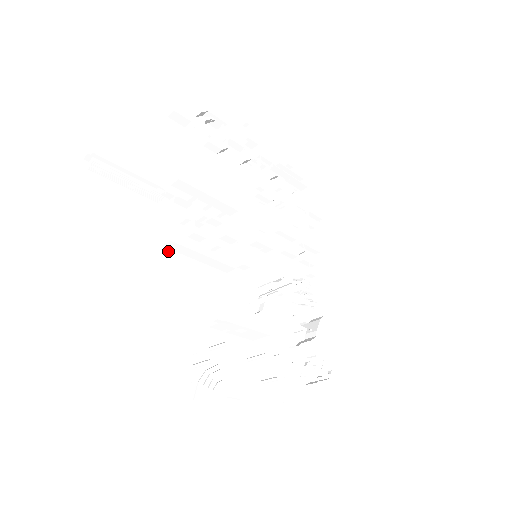
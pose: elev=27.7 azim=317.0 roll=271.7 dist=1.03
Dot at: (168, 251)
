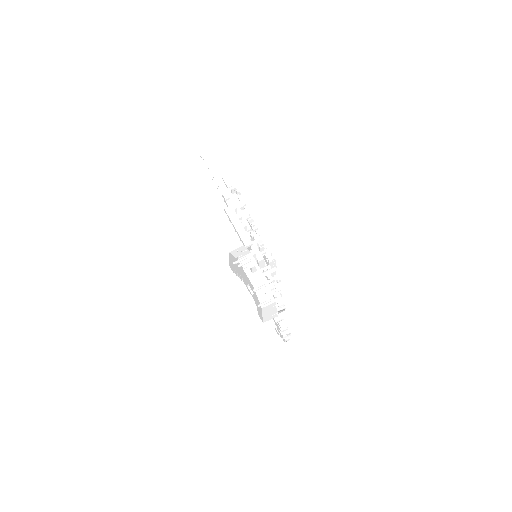
Dot at: (226, 213)
